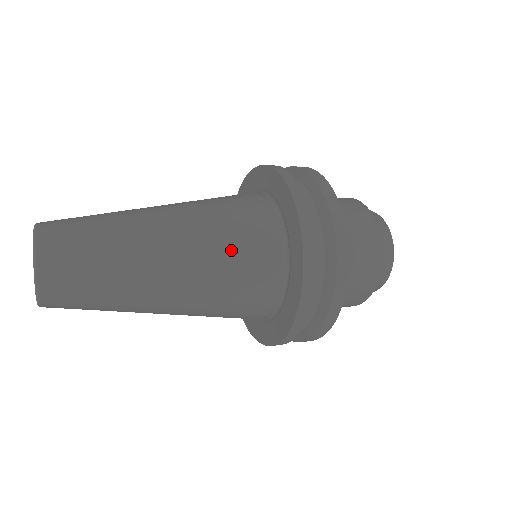
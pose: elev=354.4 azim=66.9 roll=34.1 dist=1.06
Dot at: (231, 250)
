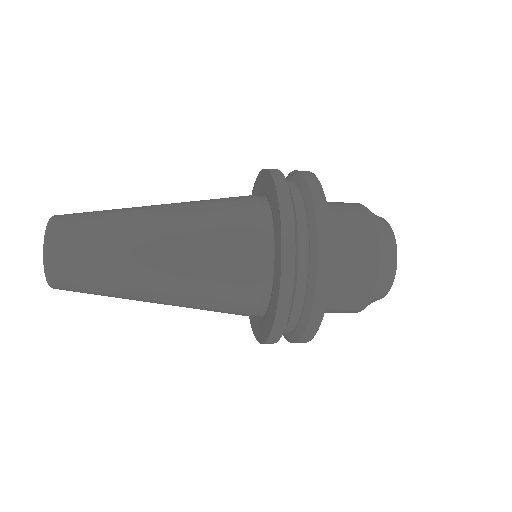
Dot at: (217, 220)
